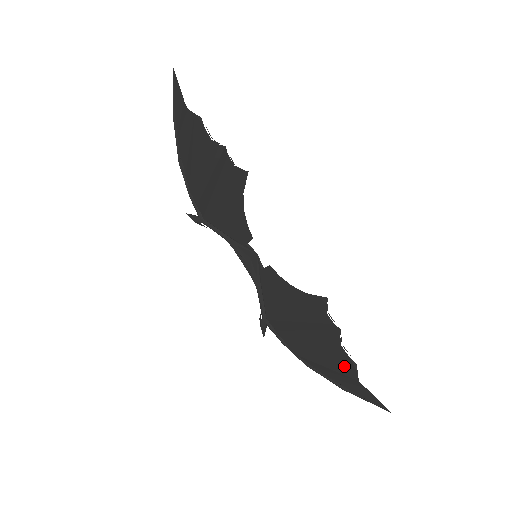
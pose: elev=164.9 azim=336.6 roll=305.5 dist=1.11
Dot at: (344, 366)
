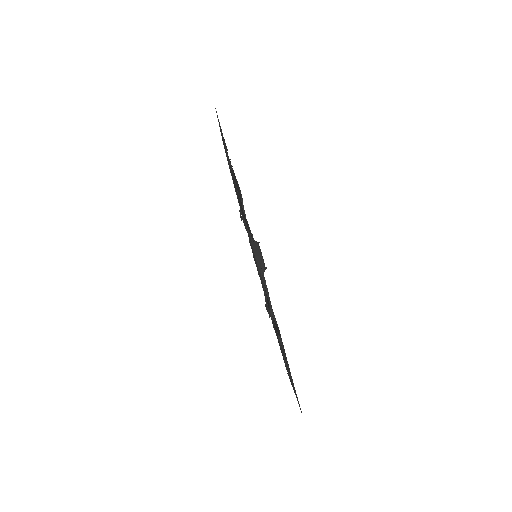
Dot at: occluded
